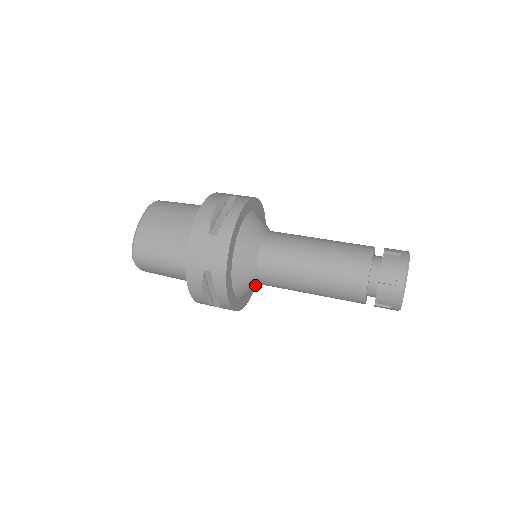
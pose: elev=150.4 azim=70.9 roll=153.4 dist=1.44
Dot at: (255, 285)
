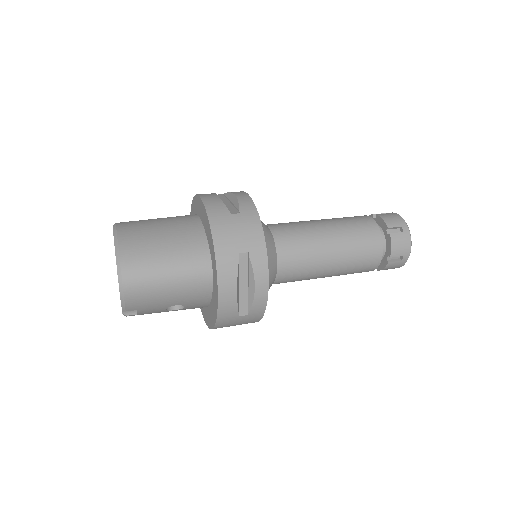
Dot at: (273, 280)
